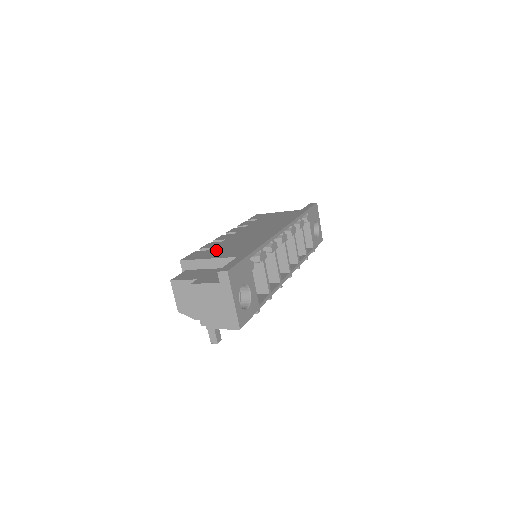
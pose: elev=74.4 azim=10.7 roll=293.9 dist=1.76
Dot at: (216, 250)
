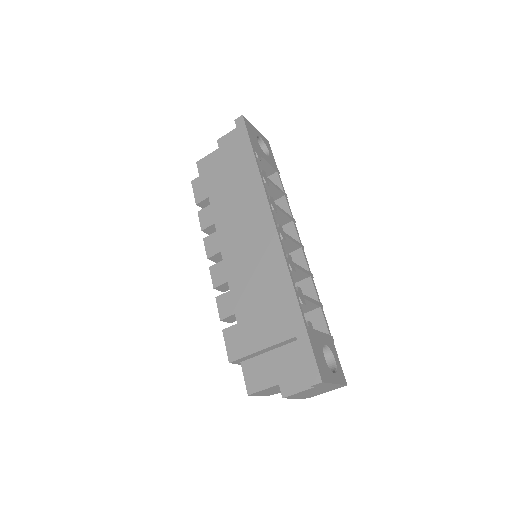
Dot at: (249, 322)
